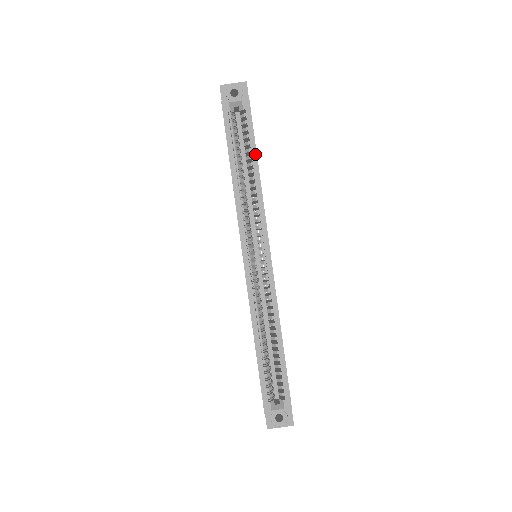
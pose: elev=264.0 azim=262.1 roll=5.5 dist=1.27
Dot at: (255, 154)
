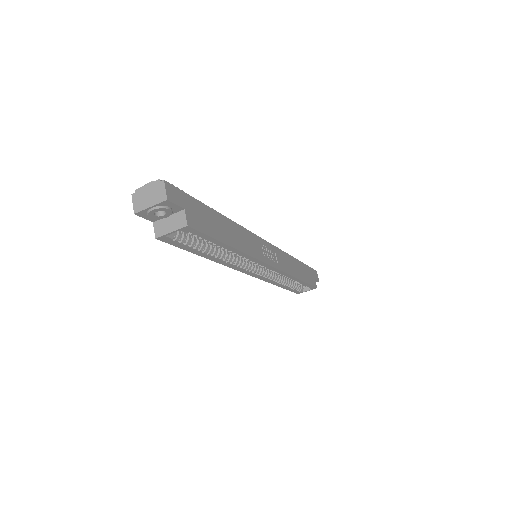
Dot at: (224, 245)
